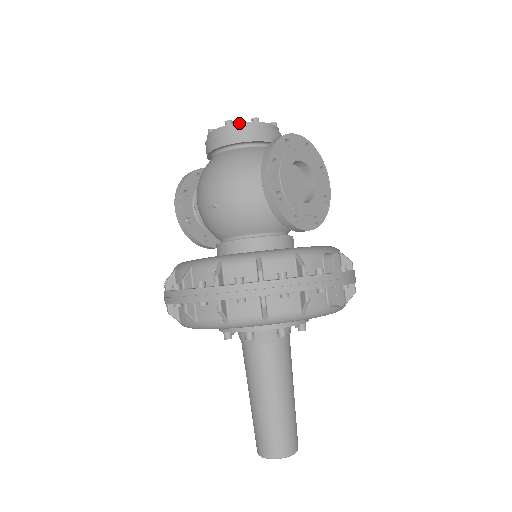
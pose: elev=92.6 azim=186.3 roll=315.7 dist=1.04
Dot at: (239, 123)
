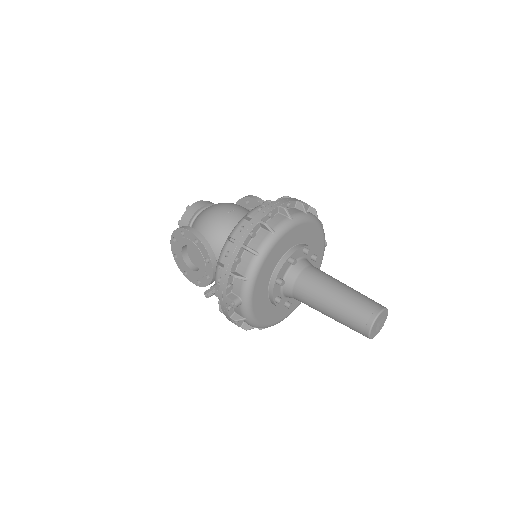
Dot at: occluded
